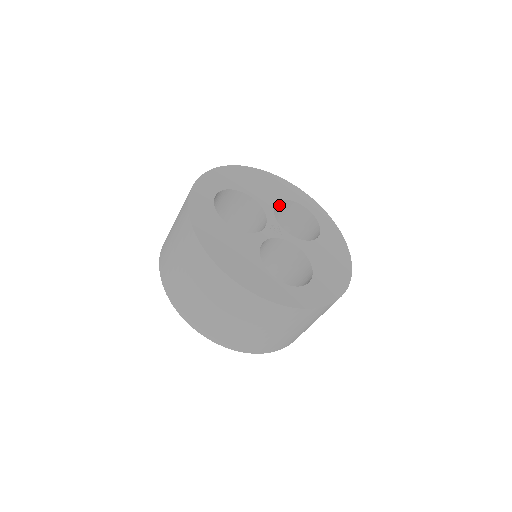
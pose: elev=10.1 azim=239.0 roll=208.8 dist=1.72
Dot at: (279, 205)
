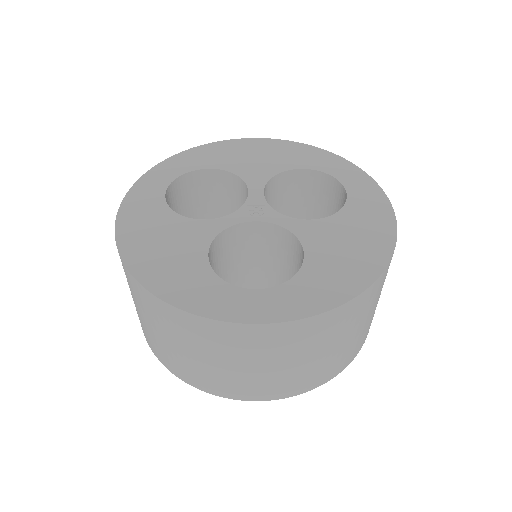
Dot at: (290, 179)
